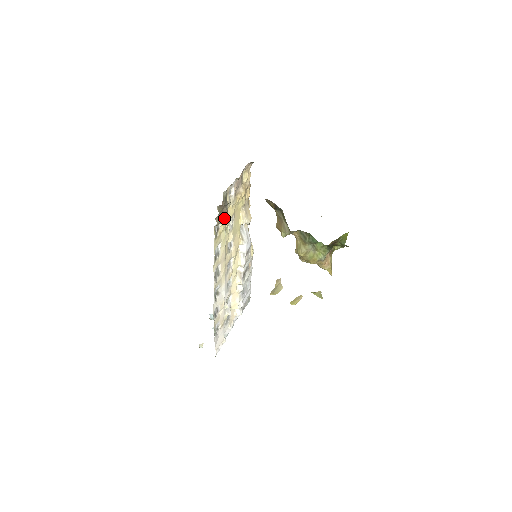
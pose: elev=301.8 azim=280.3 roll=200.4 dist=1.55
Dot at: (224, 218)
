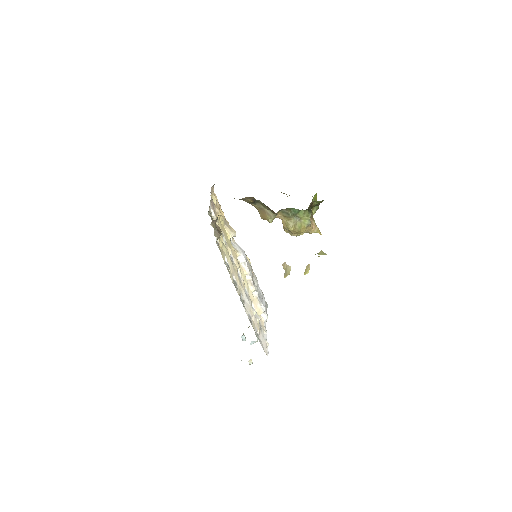
Dot at: (219, 232)
